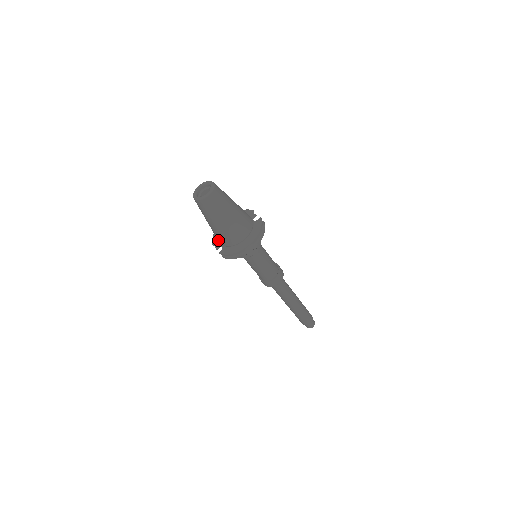
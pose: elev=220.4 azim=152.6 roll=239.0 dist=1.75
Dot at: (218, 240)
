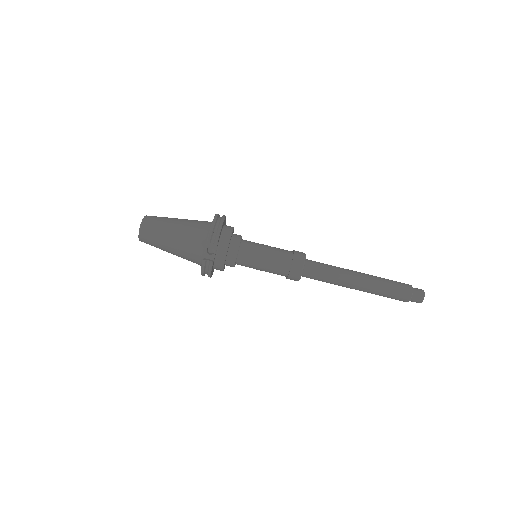
Dot at: (198, 246)
